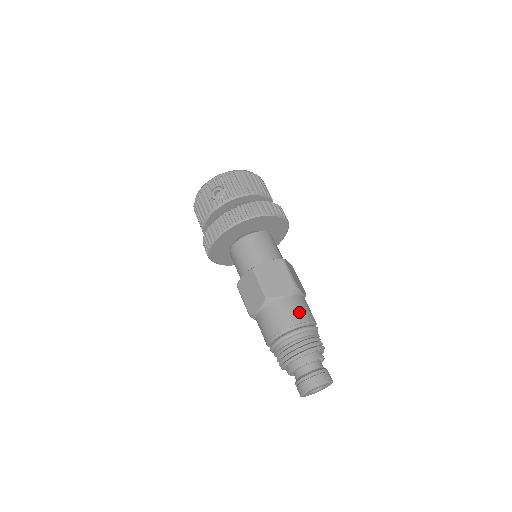
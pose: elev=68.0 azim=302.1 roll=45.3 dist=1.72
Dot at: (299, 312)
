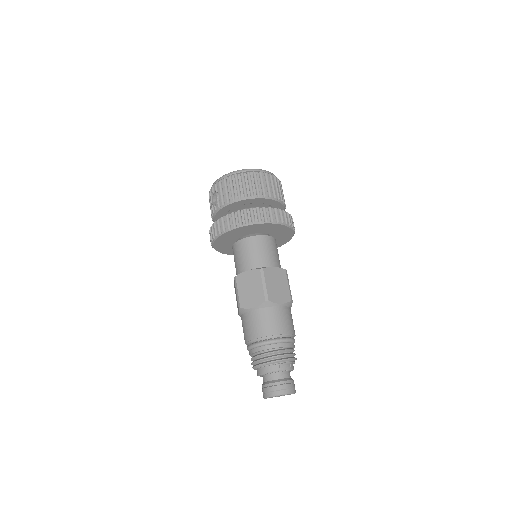
Dot at: (264, 325)
